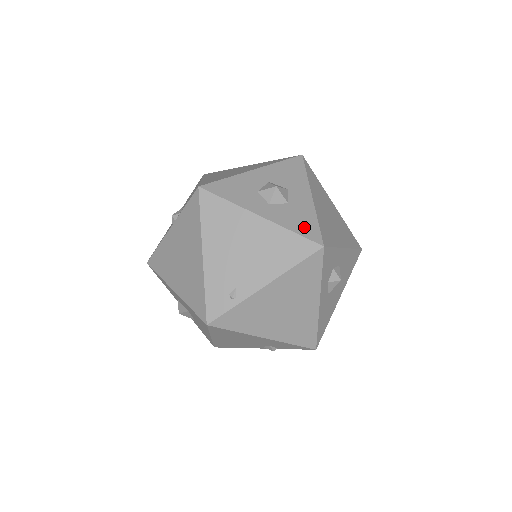
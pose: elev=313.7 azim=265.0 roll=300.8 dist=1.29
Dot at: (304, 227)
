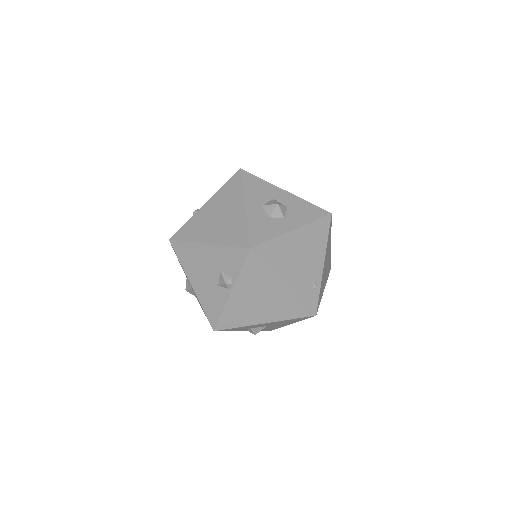
Dot at: (312, 213)
